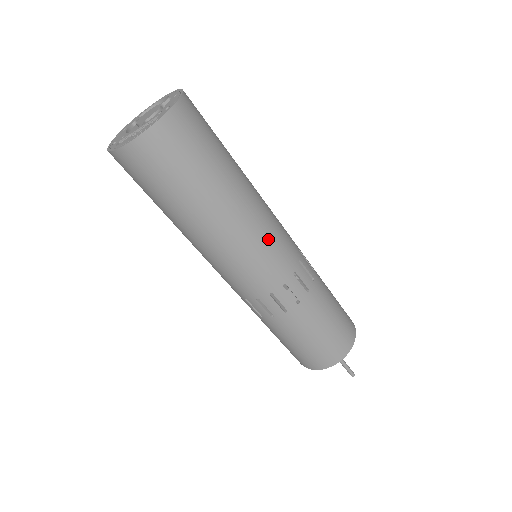
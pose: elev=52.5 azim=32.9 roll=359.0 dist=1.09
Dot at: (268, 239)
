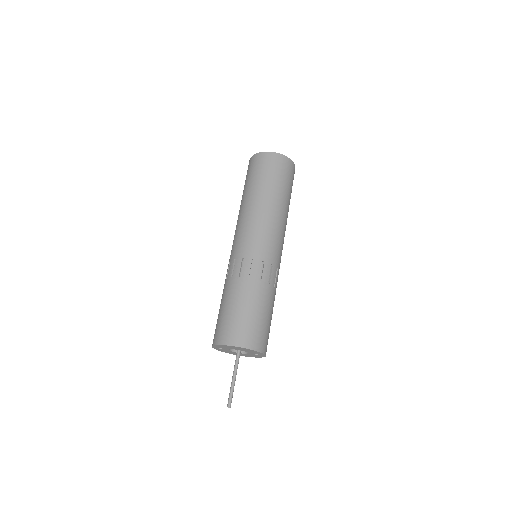
Dot at: occluded
